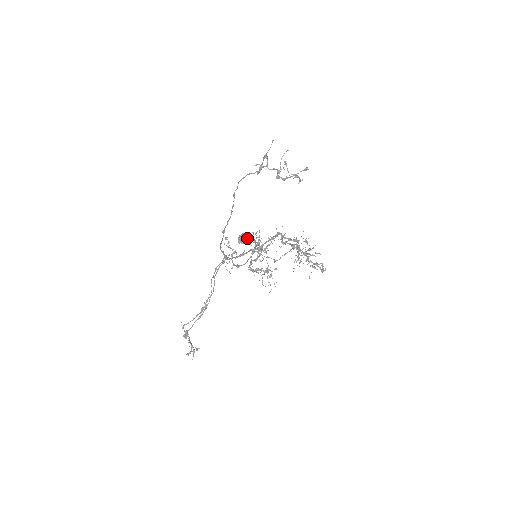
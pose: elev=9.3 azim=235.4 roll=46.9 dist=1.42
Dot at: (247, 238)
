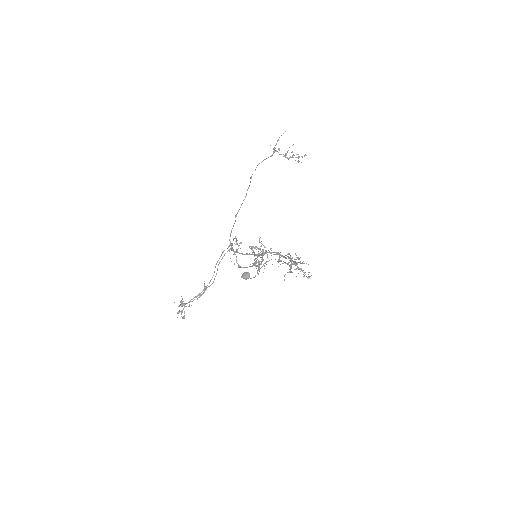
Dot at: occluded
